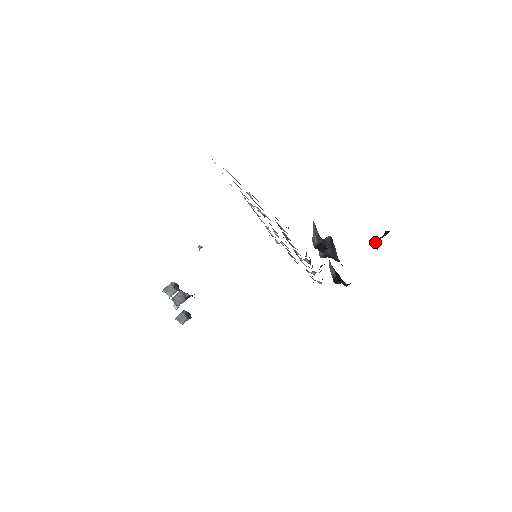
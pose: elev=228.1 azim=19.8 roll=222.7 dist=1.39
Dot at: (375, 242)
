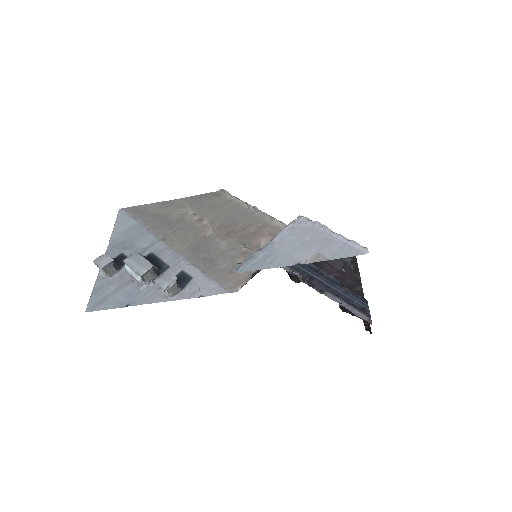
Dot at: occluded
